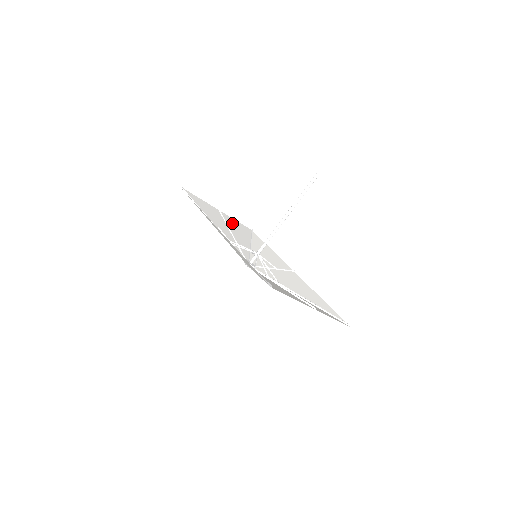
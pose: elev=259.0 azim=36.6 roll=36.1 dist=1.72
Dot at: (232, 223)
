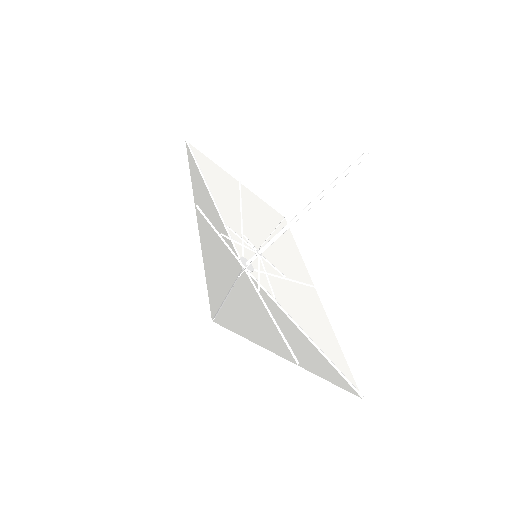
Dot at: (253, 203)
